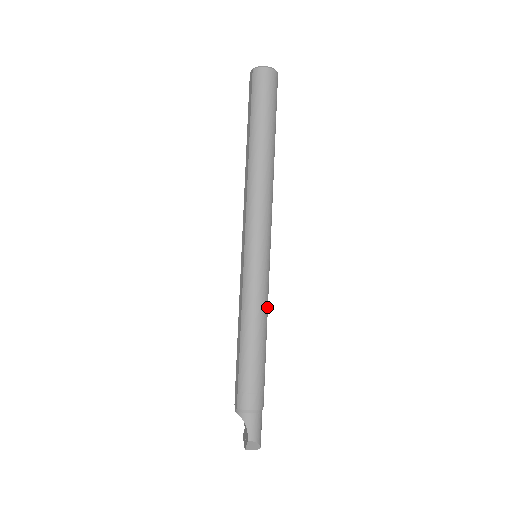
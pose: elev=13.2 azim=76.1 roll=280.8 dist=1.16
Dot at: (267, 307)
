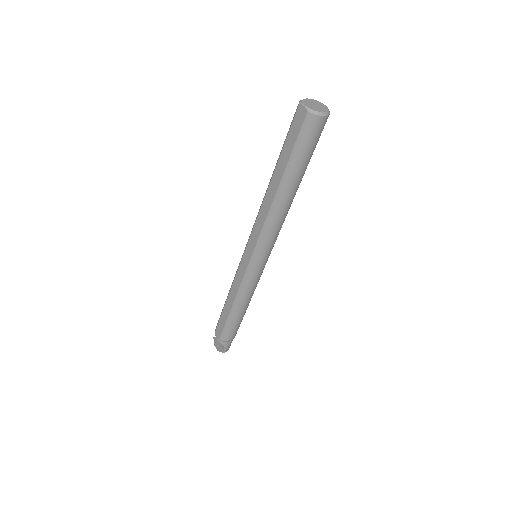
Dot at: occluded
